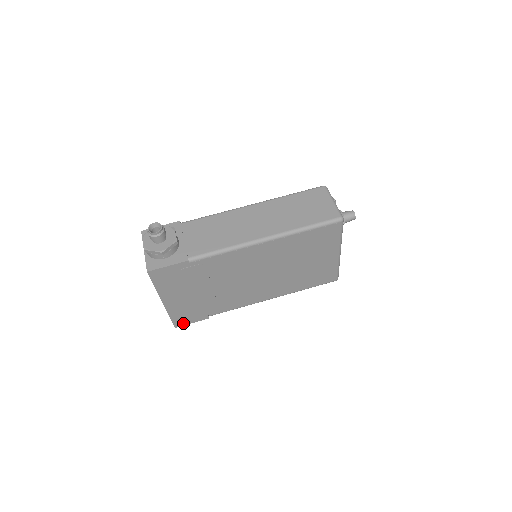
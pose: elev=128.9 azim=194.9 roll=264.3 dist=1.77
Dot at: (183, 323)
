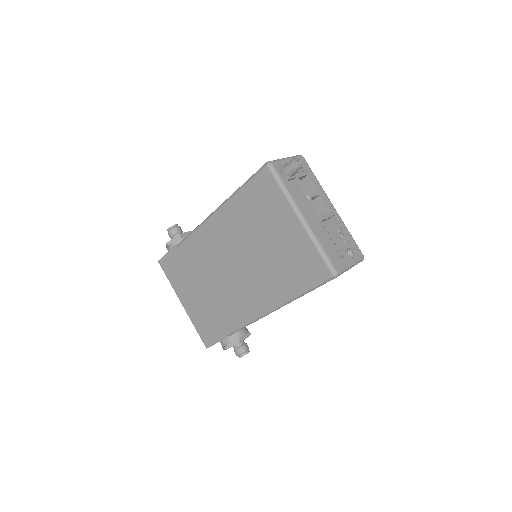
Dot at: (210, 342)
